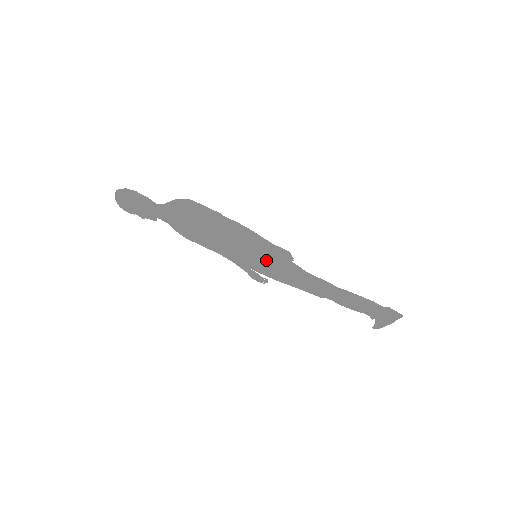
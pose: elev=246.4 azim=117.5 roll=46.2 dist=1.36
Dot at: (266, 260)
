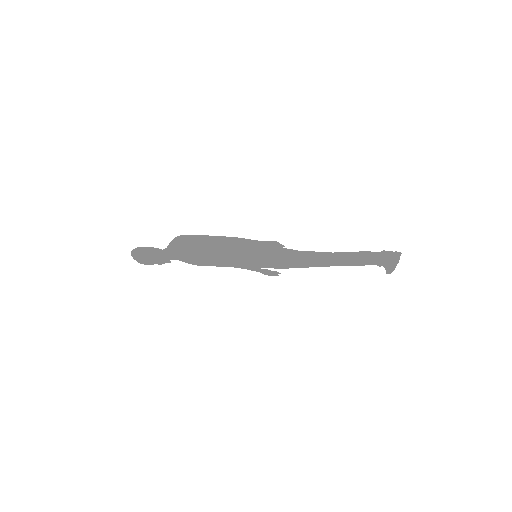
Dot at: (265, 256)
